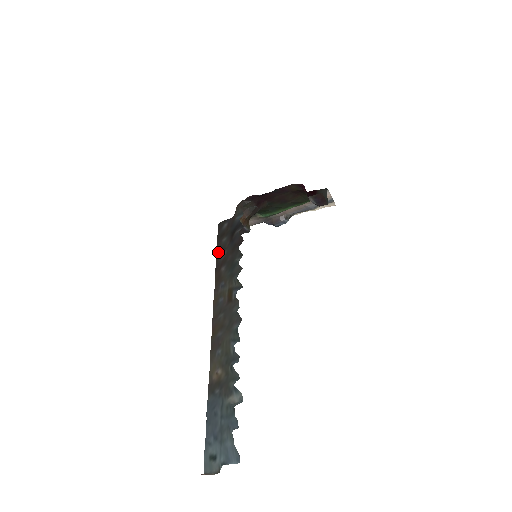
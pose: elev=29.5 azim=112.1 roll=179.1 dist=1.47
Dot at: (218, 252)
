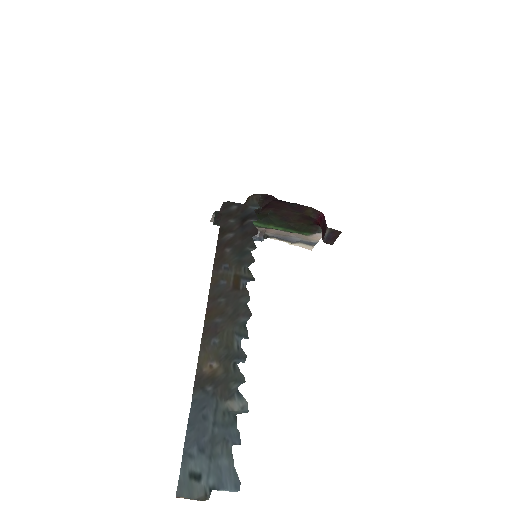
Dot at: (222, 230)
